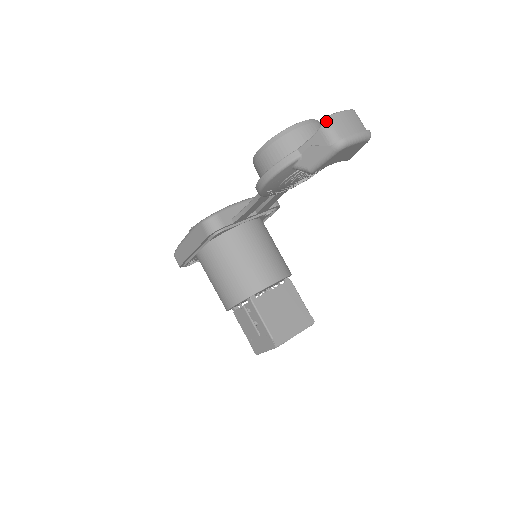
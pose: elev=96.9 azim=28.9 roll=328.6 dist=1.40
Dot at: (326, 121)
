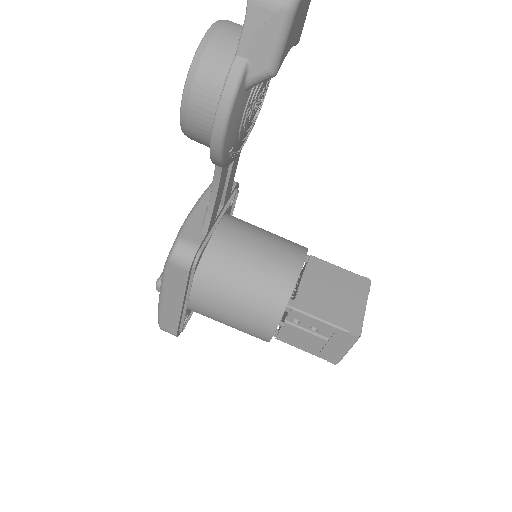
Dot at: out of frame
